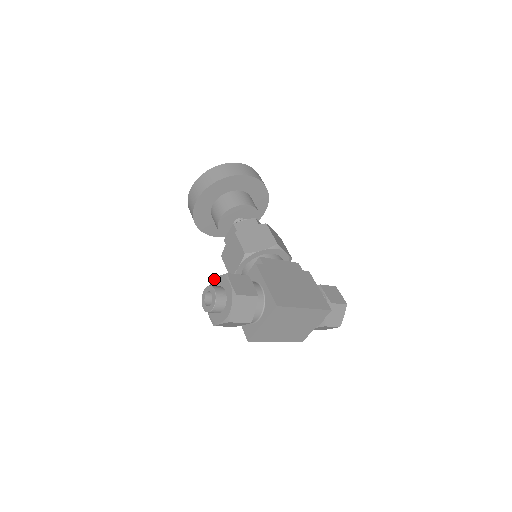
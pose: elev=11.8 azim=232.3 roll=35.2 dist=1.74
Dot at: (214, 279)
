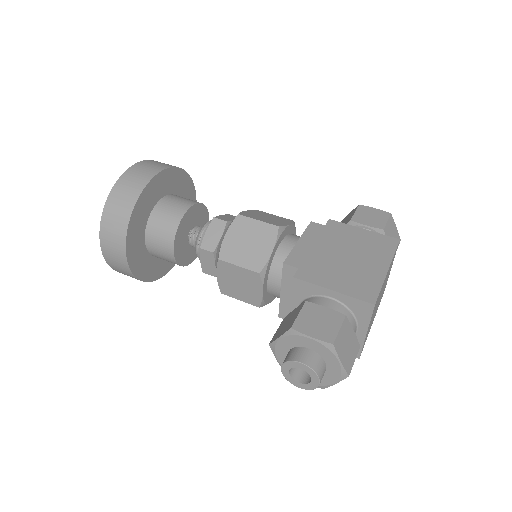
Dot at: (274, 344)
